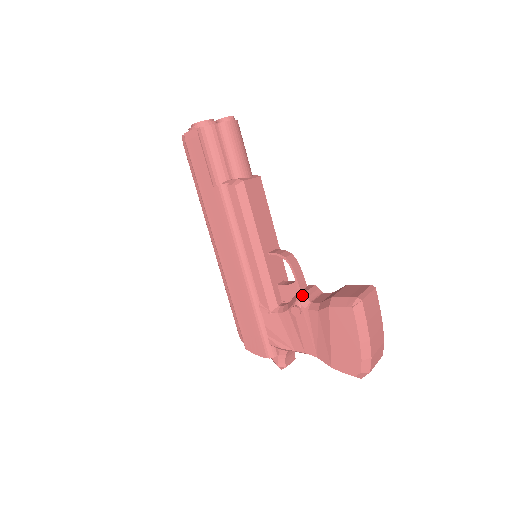
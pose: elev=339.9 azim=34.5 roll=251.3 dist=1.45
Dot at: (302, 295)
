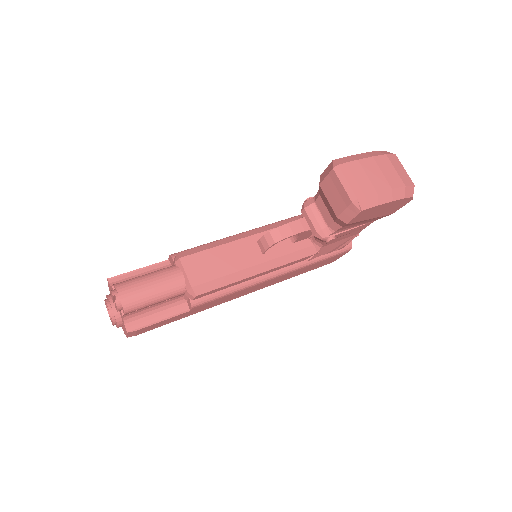
Dot at: (318, 233)
